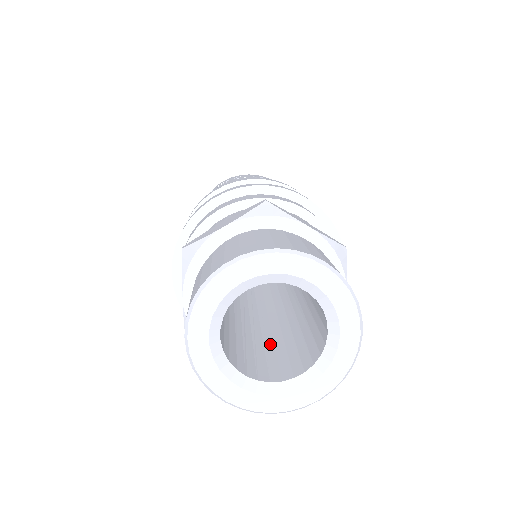
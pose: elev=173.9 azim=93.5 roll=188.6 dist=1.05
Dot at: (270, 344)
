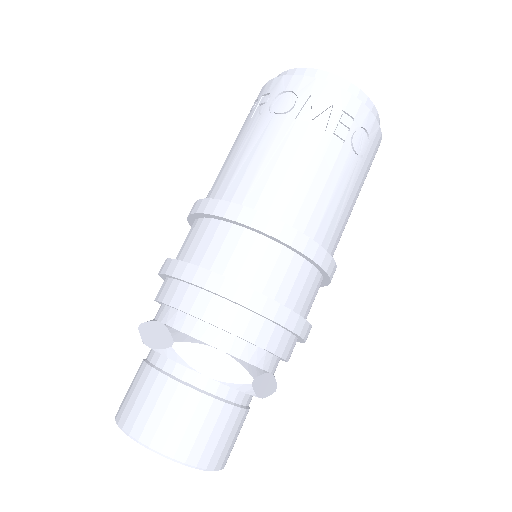
Dot at: occluded
